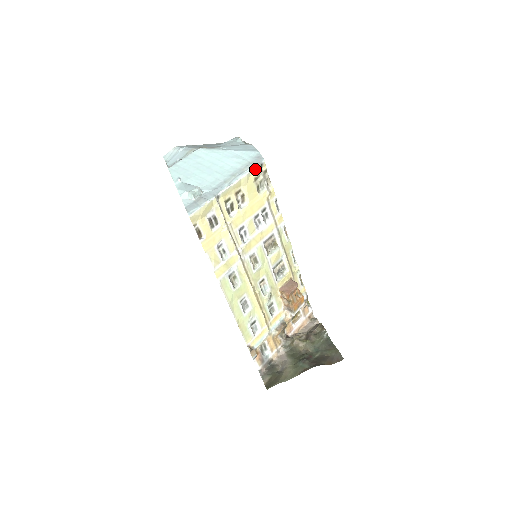
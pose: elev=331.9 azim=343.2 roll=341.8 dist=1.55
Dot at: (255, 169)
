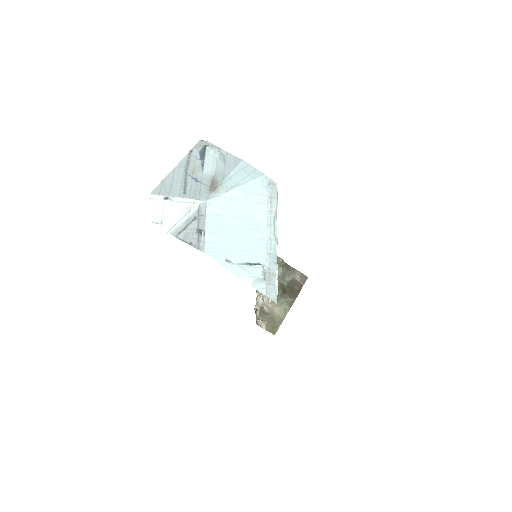
Dot at: (276, 201)
